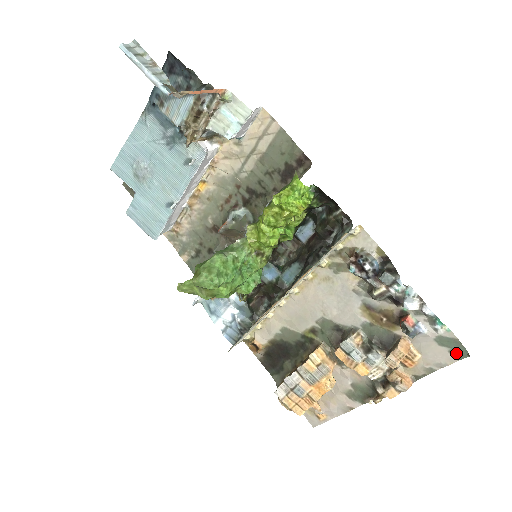
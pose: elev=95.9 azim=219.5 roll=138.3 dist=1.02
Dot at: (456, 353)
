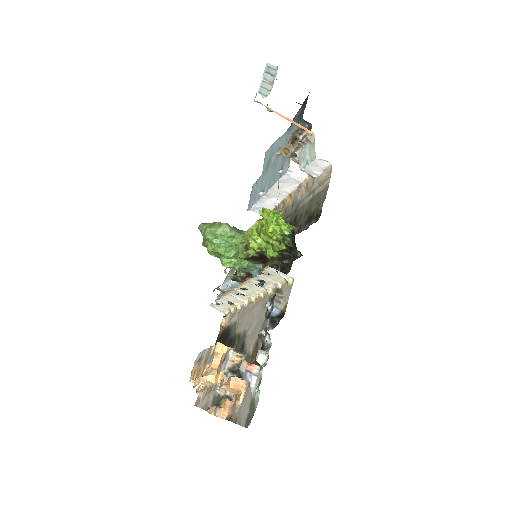
Dot at: (248, 420)
